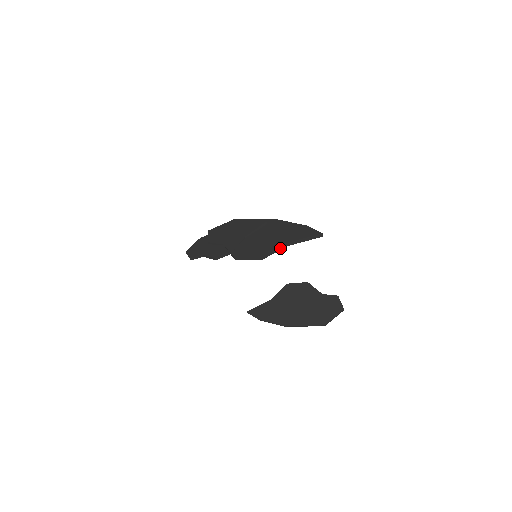
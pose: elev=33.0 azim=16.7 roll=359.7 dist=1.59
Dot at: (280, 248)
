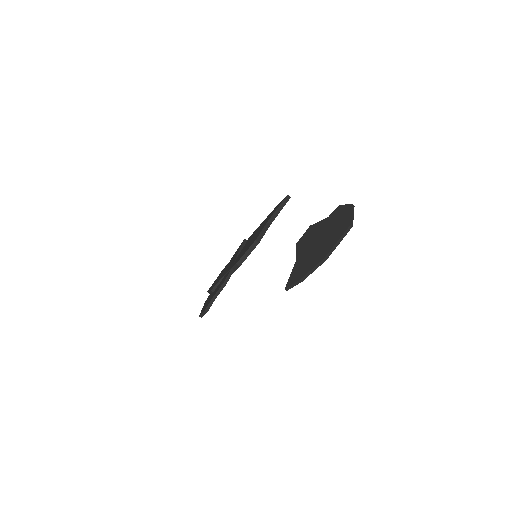
Dot at: (266, 228)
